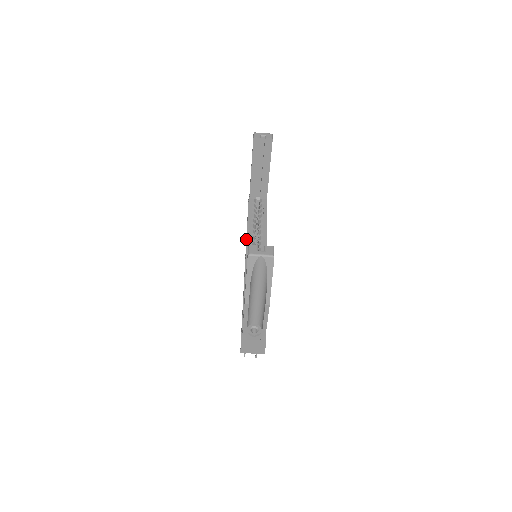
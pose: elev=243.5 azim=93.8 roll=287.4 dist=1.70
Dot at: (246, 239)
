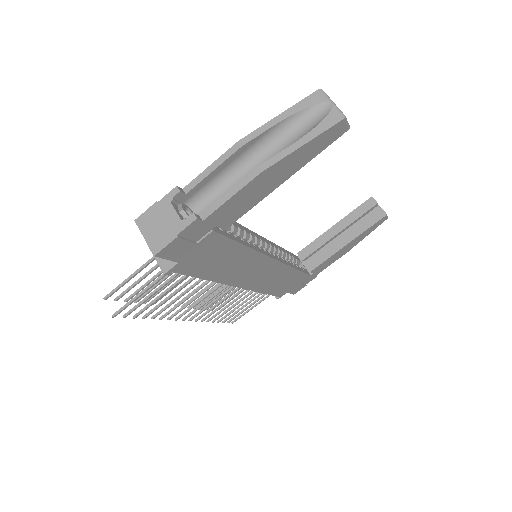
Dot at: (266, 239)
